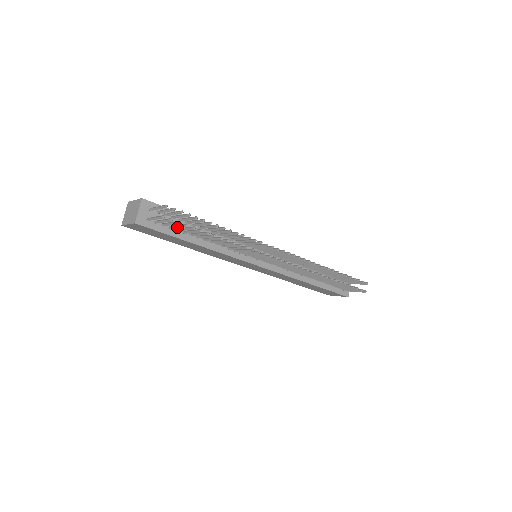
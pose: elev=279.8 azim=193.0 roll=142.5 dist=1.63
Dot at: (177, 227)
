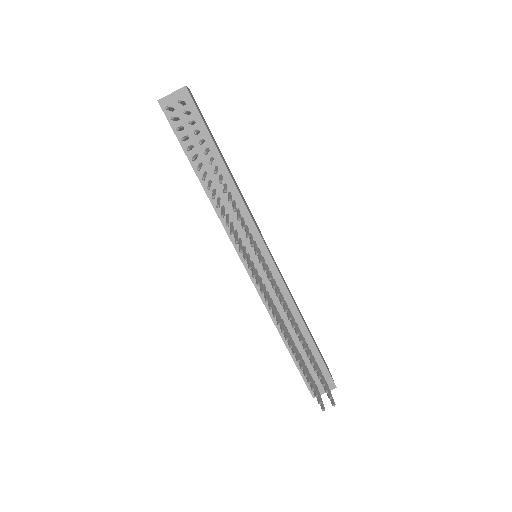
Dot at: occluded
